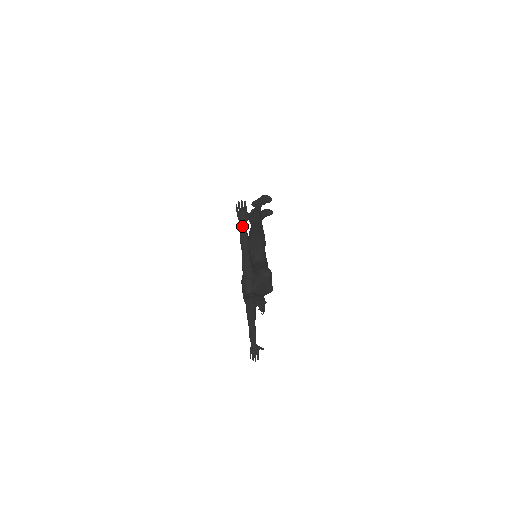
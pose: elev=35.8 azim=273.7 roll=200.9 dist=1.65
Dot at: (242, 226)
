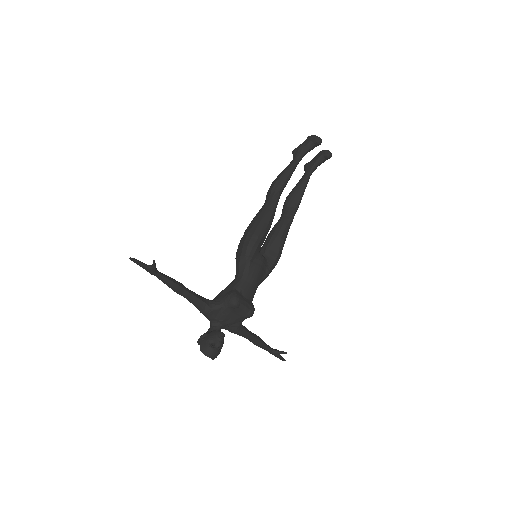
Dot at: occluded
